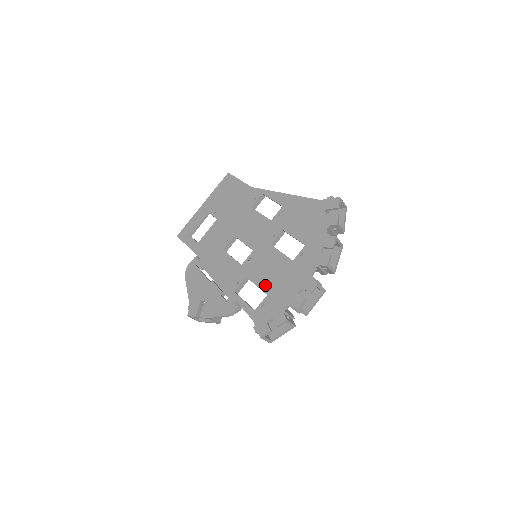
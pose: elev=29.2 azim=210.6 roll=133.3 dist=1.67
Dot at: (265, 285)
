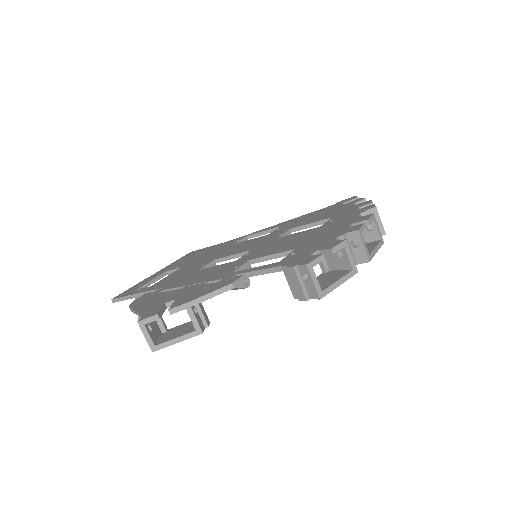
Dot at: (286, 248)
